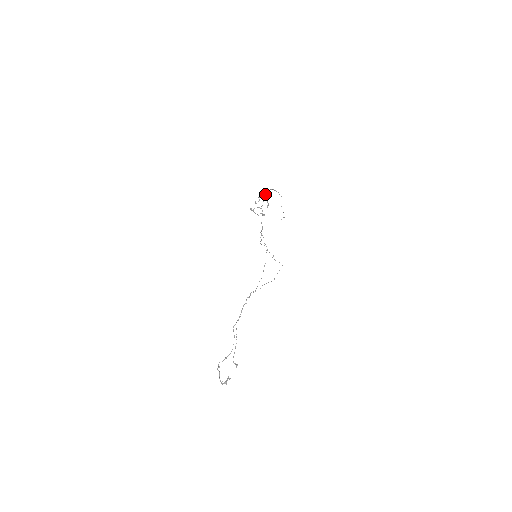
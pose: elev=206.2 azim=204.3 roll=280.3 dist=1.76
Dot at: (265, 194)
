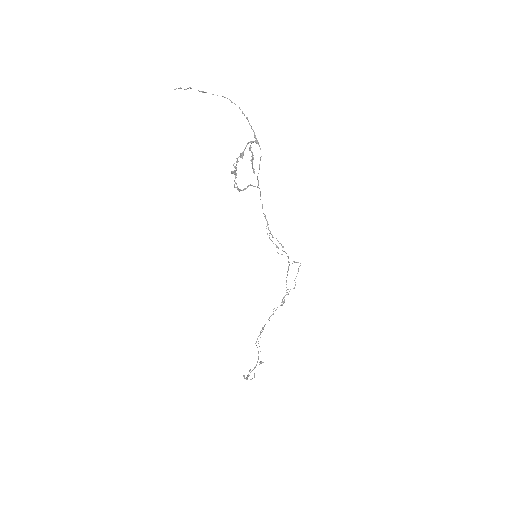
Dot at: occluded
